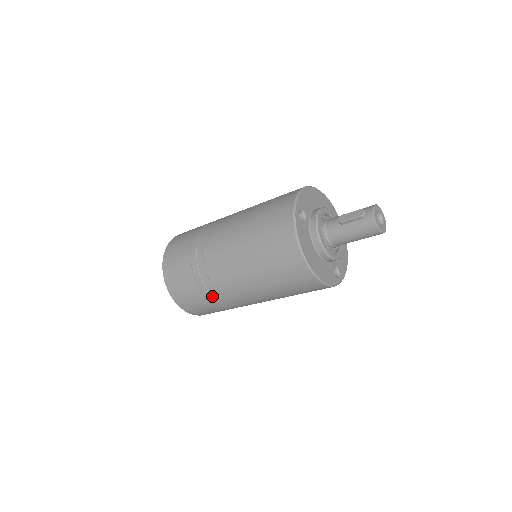
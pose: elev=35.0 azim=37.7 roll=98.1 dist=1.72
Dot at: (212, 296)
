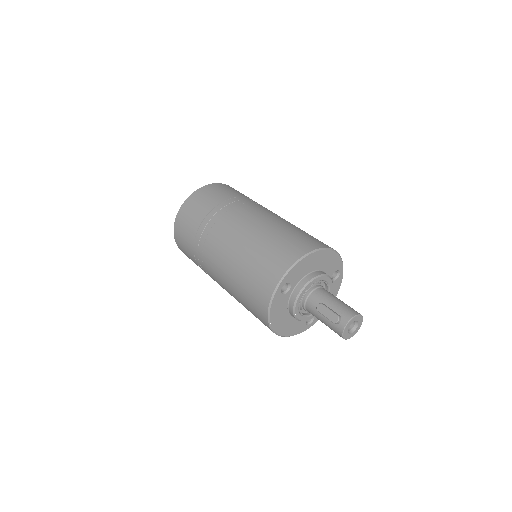
Dot at: occluded
